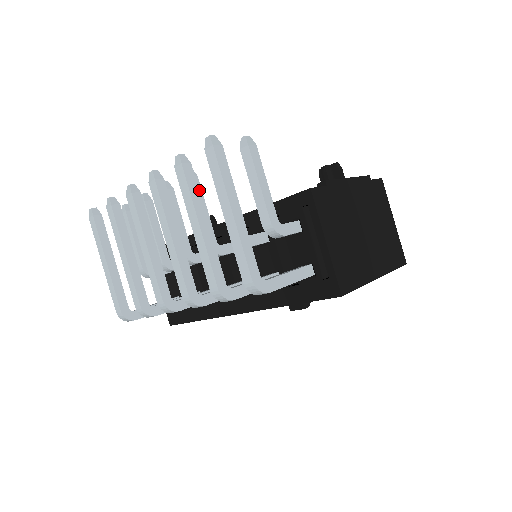
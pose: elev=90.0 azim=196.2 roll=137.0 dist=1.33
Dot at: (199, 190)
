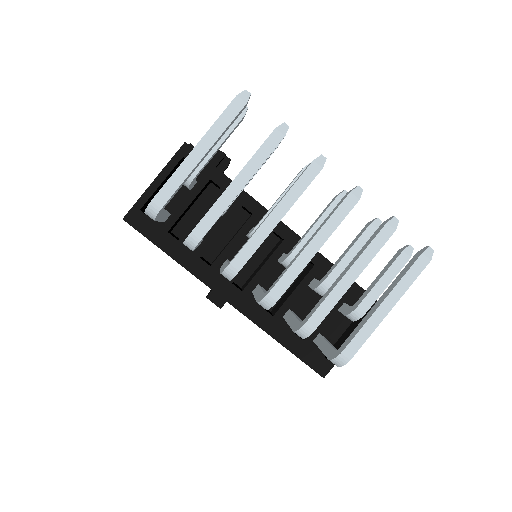
Dot at: occluded
